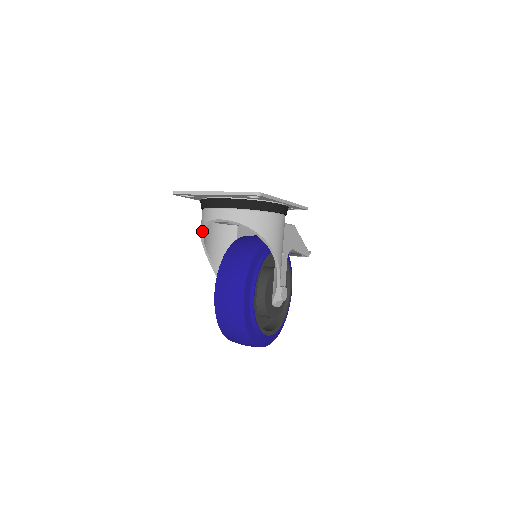
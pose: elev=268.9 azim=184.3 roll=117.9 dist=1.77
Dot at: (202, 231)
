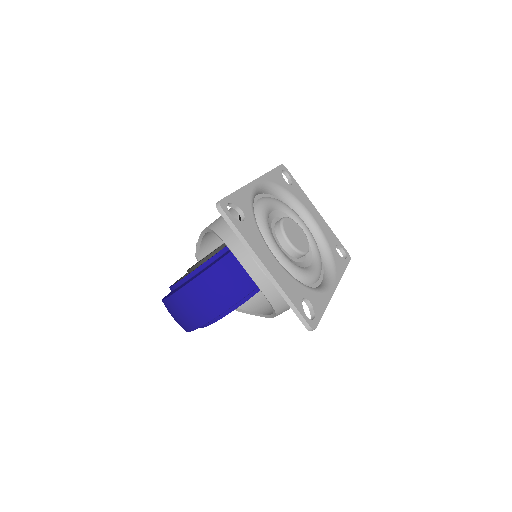
Dot at: (218, 236)
